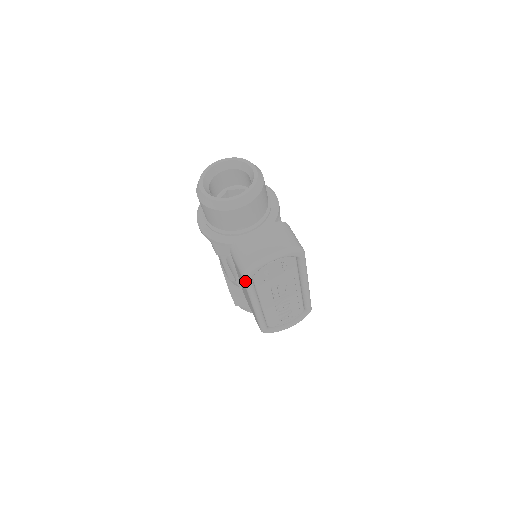
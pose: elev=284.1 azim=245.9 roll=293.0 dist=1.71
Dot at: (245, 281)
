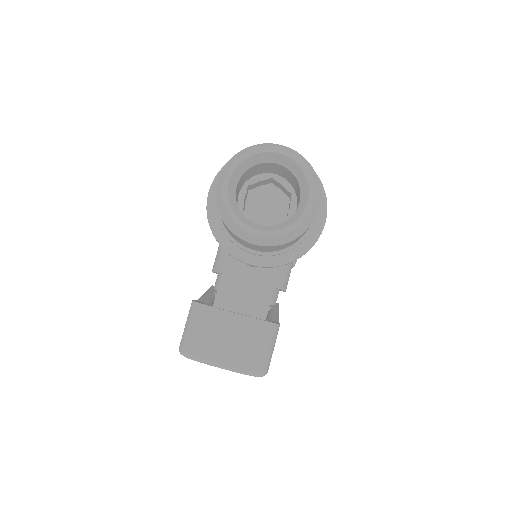
Dot at: occluded
